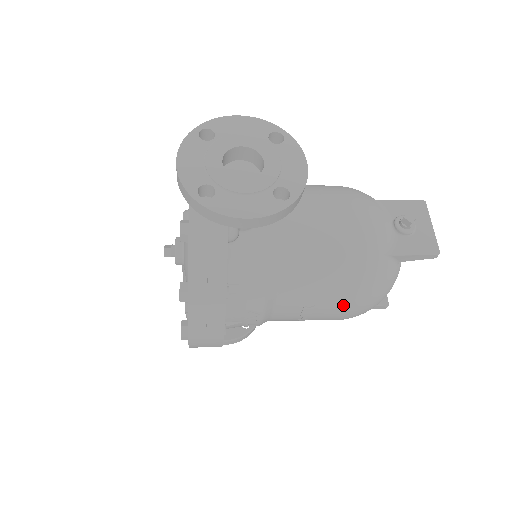
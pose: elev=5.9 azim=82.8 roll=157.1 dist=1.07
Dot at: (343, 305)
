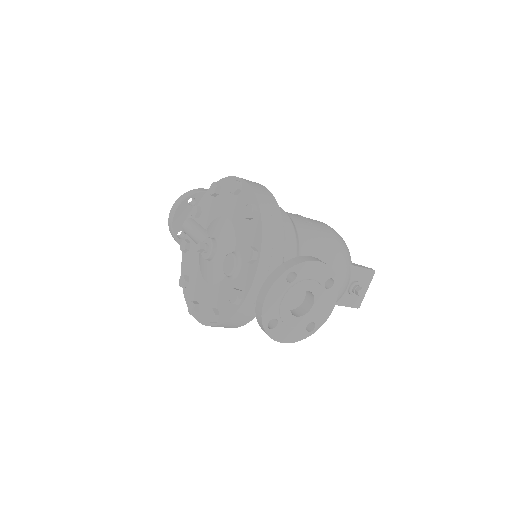
Dot at: occluded
